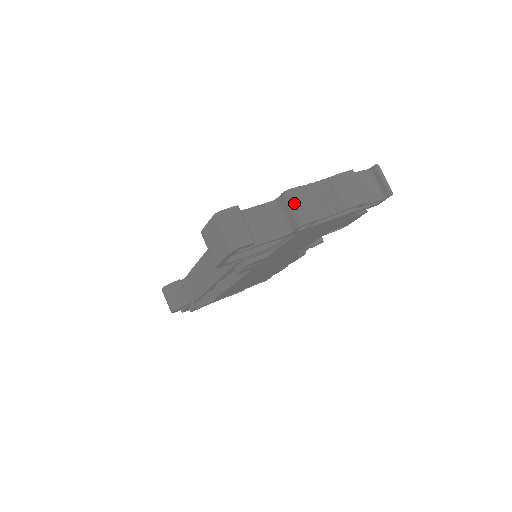
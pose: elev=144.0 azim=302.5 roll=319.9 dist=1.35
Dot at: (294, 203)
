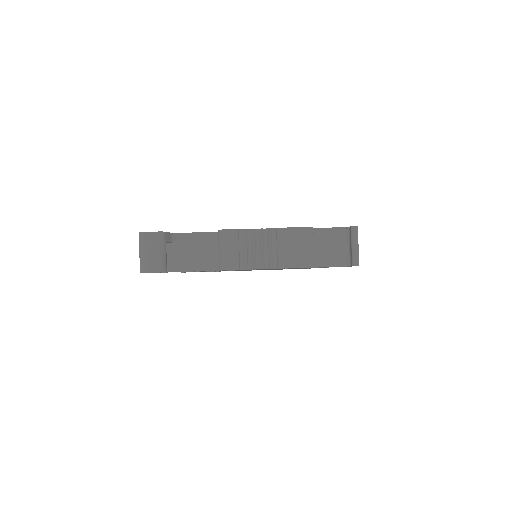
Dot at: (222, 245)
